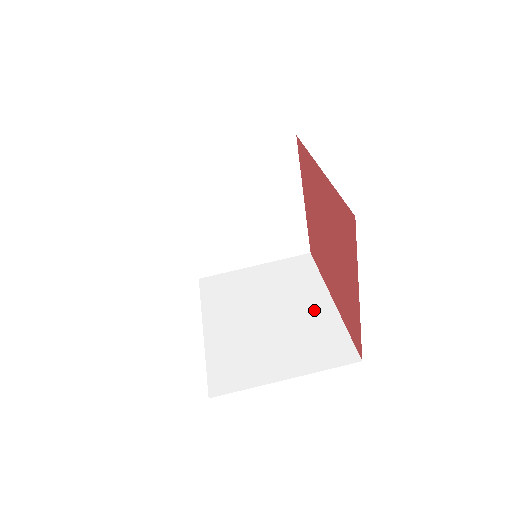
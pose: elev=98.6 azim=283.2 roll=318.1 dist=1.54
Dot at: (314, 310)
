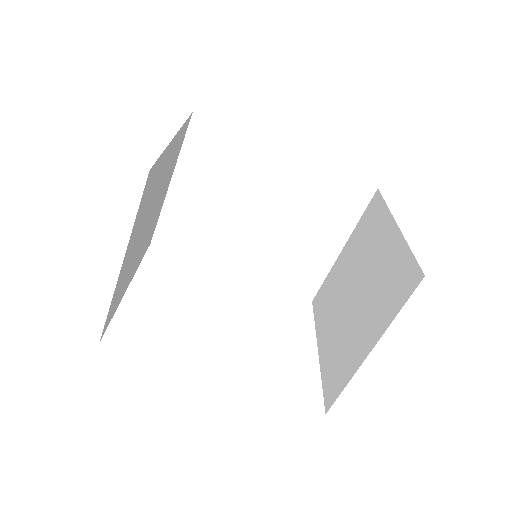
Dot at: (290, 179)
